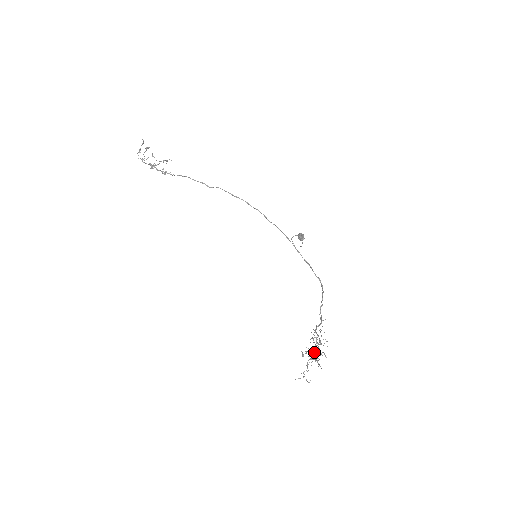
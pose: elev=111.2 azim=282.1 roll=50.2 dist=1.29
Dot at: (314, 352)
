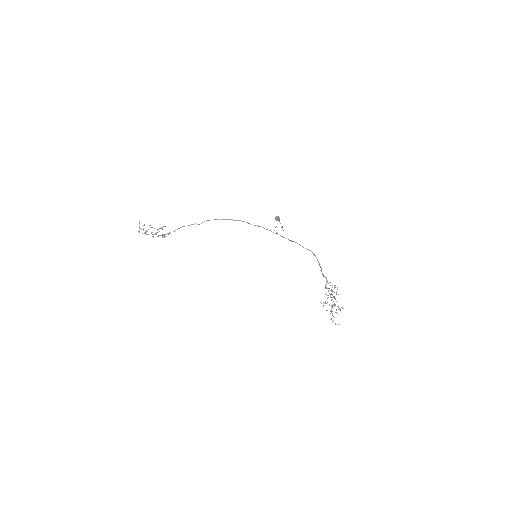
Dot at: occluded
